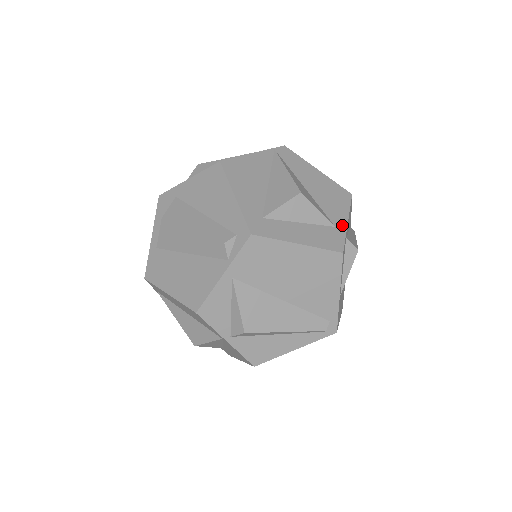
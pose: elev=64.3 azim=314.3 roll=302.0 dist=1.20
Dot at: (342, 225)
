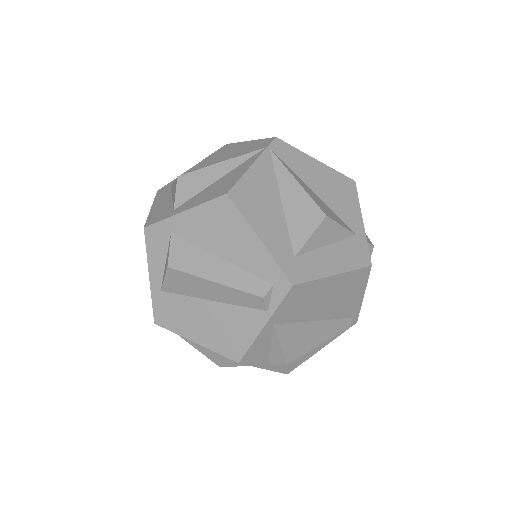
Dot at: (360, 229)
